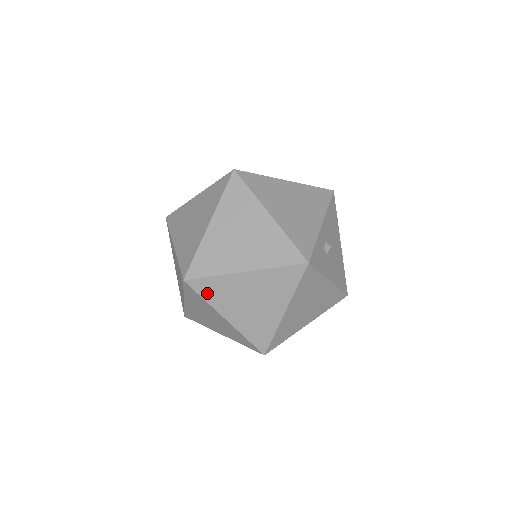
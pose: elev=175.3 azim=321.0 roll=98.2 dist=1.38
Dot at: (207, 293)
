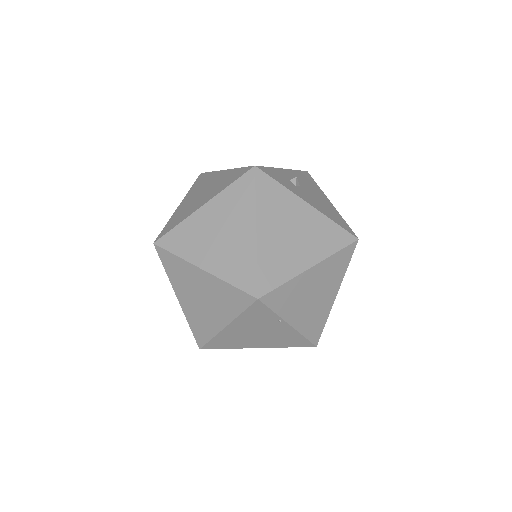
Dot at: (177, 247)
